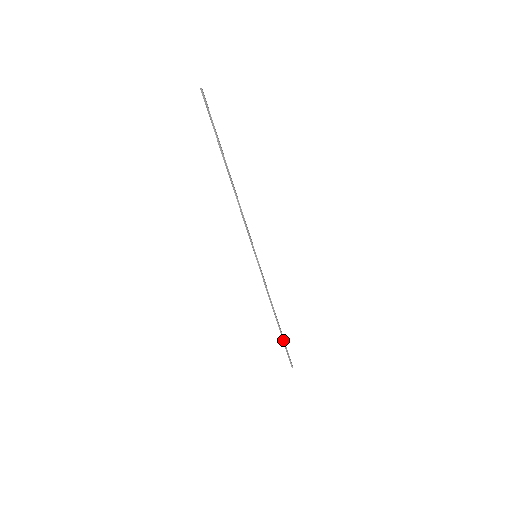
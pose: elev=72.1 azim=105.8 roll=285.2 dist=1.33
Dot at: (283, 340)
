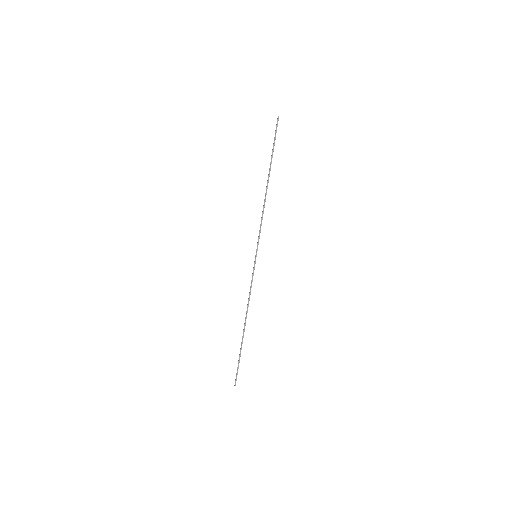
Dot at: (240, 350)
